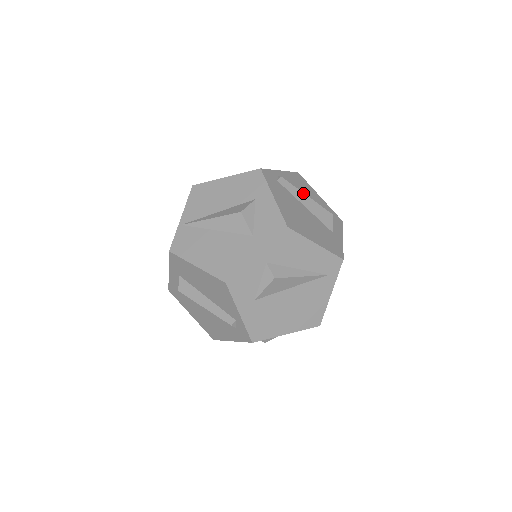
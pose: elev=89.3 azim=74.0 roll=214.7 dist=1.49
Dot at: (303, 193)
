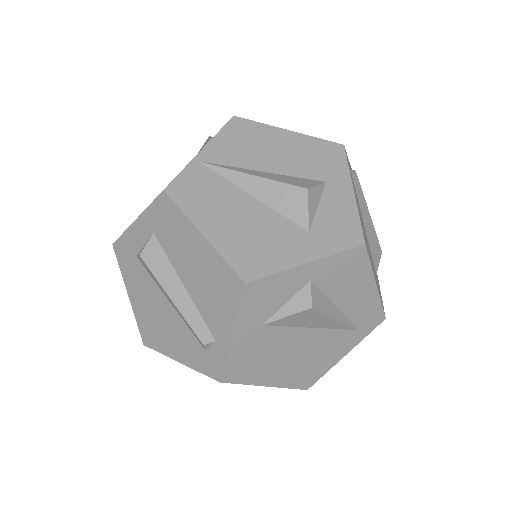
Dot at: (367, 207)
